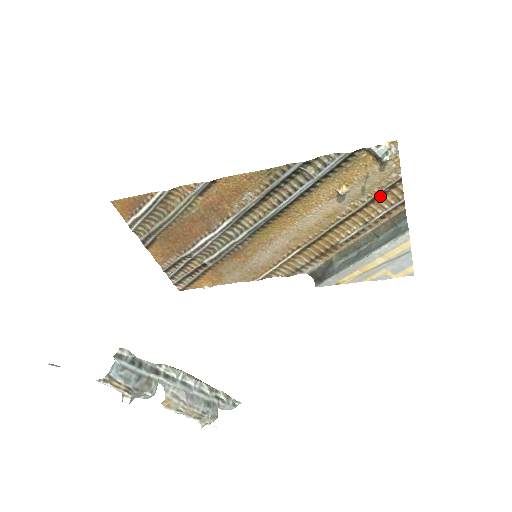
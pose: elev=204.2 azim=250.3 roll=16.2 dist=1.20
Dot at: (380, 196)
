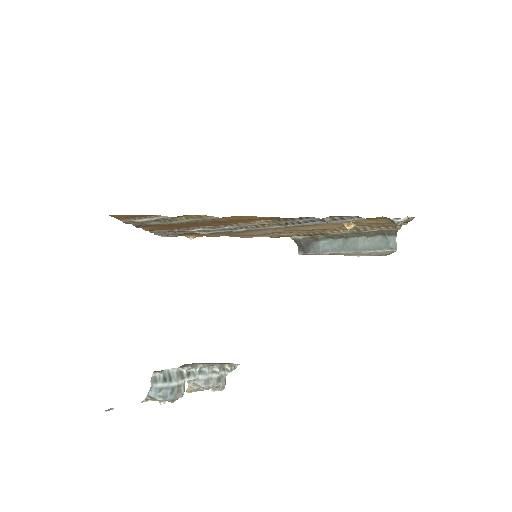
Dot at: occluded
